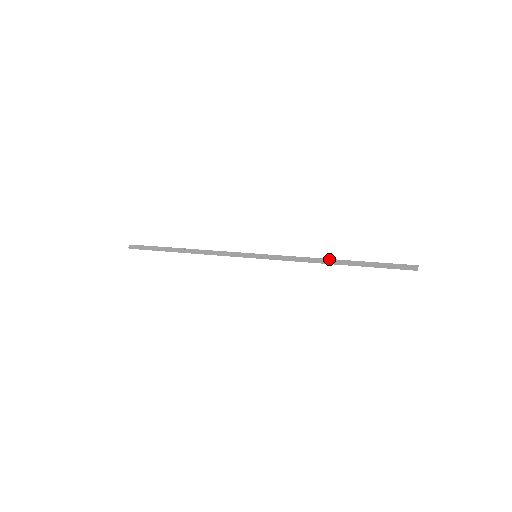
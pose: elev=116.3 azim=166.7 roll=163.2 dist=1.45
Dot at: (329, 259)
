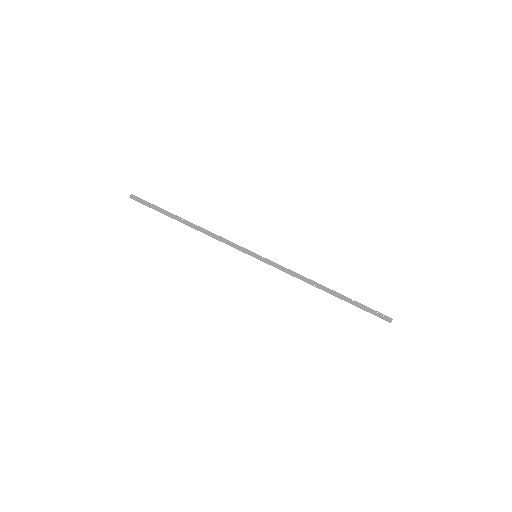
Dot at: (321, 285)
